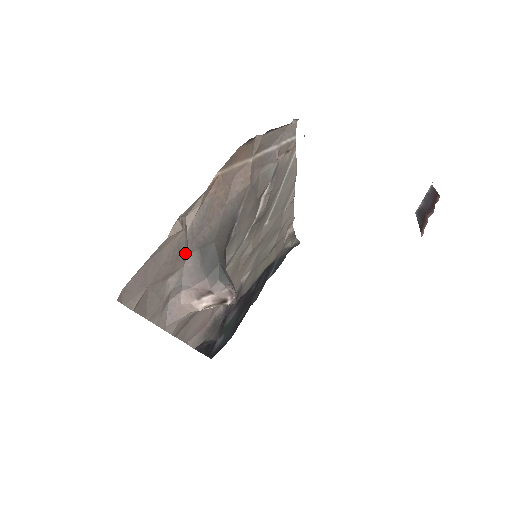
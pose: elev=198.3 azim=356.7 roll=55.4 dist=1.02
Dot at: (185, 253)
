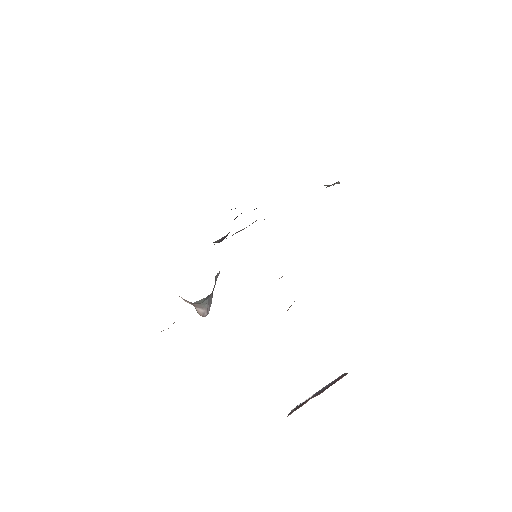
Dot at: occluded
